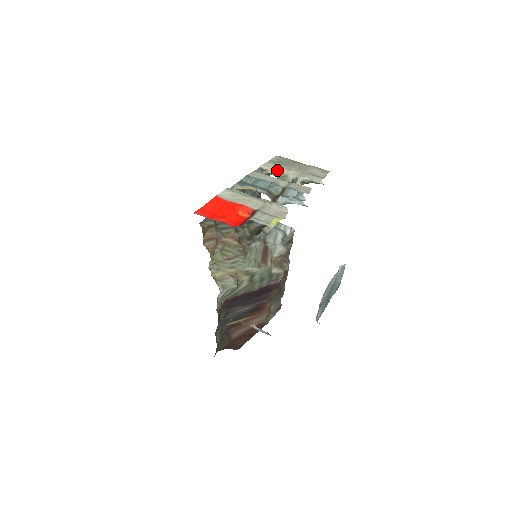
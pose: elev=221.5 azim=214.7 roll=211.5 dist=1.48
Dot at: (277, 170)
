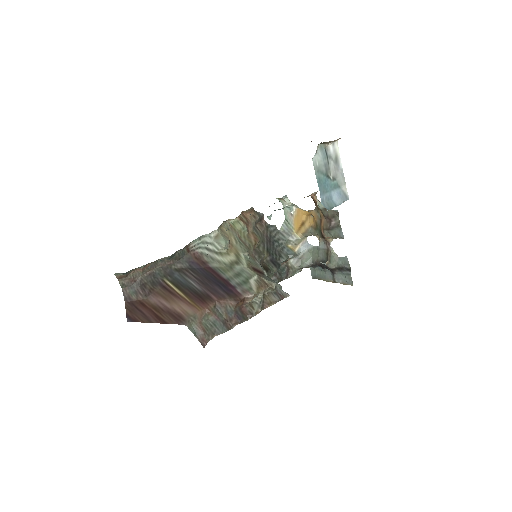
Dot at: (318, 249)
